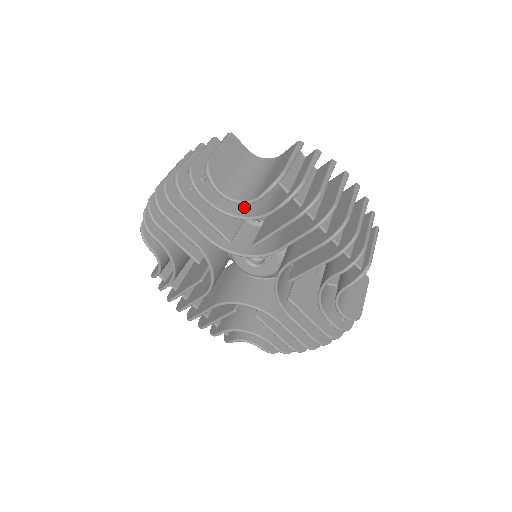
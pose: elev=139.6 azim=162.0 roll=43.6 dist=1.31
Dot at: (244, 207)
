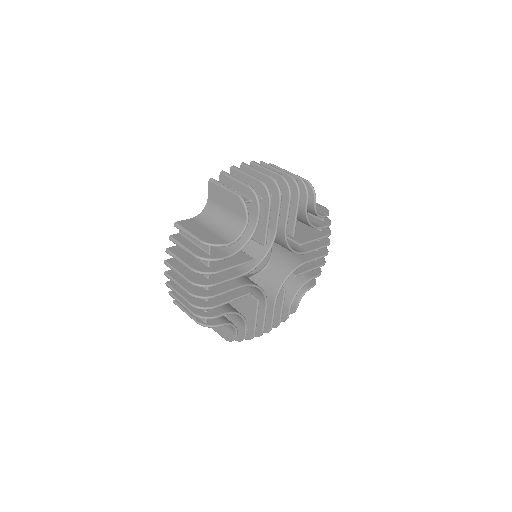
Dot at: occluded
